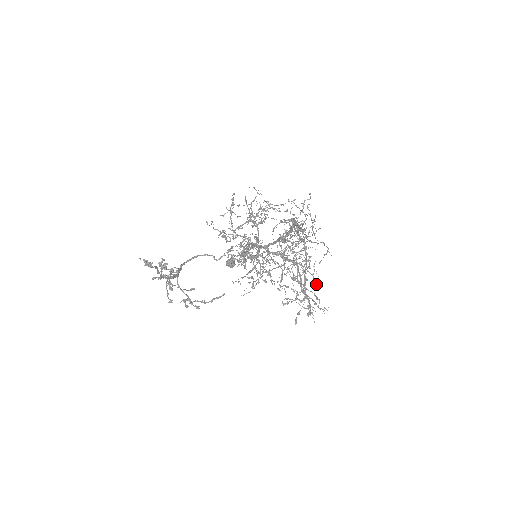
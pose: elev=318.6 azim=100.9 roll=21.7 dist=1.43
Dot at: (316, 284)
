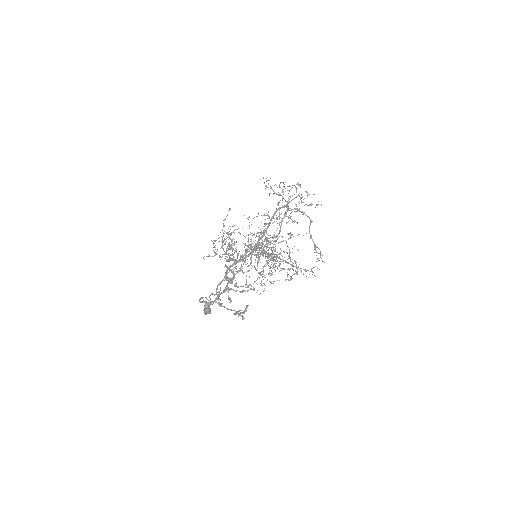
Dot at: (292, 262)
